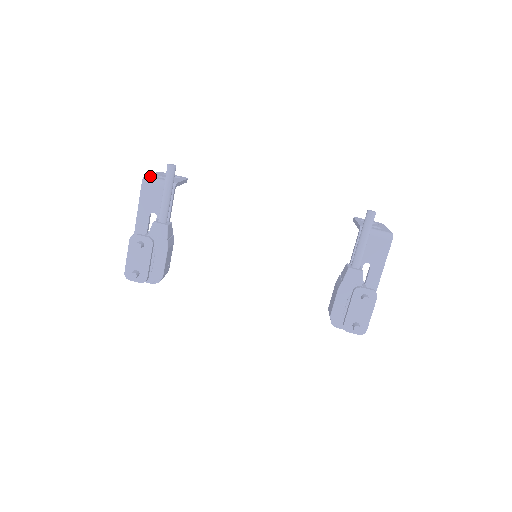
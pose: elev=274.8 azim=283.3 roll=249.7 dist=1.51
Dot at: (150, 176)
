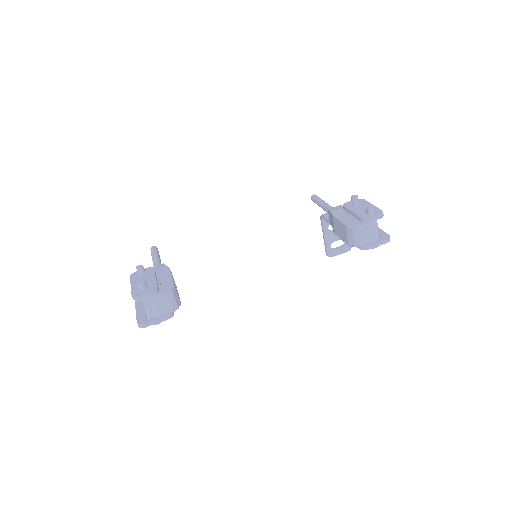
Dot at: occluded
